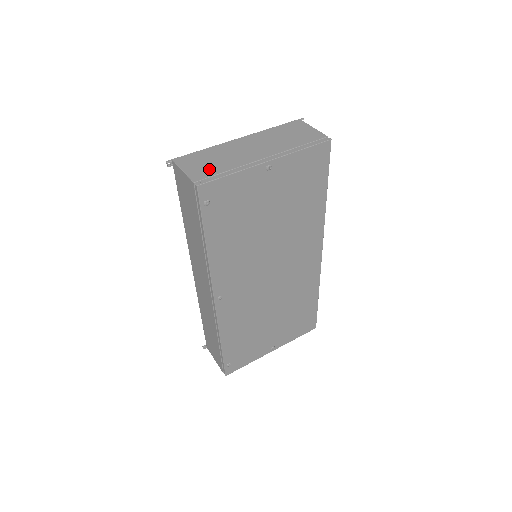
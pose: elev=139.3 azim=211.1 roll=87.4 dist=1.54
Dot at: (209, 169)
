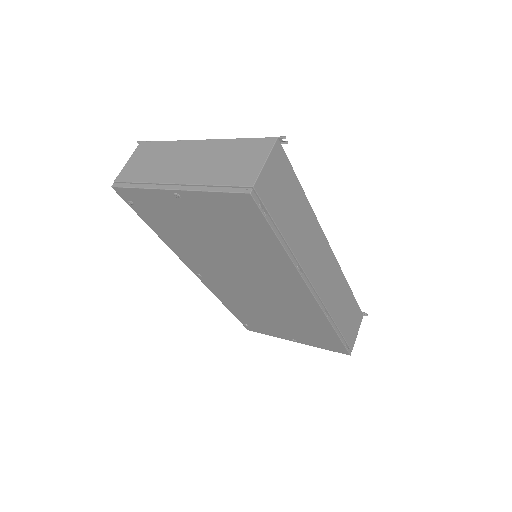
Dot at: (137, 171)
